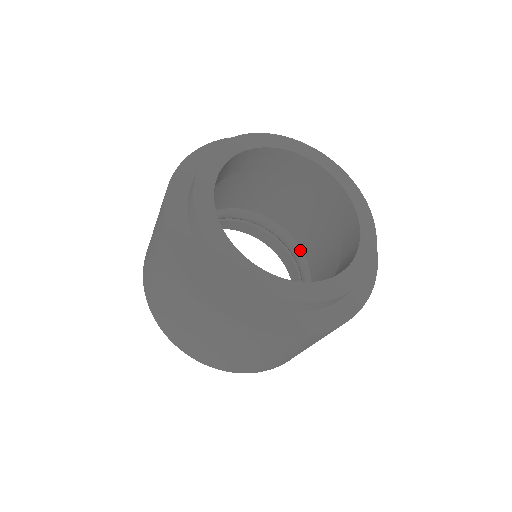
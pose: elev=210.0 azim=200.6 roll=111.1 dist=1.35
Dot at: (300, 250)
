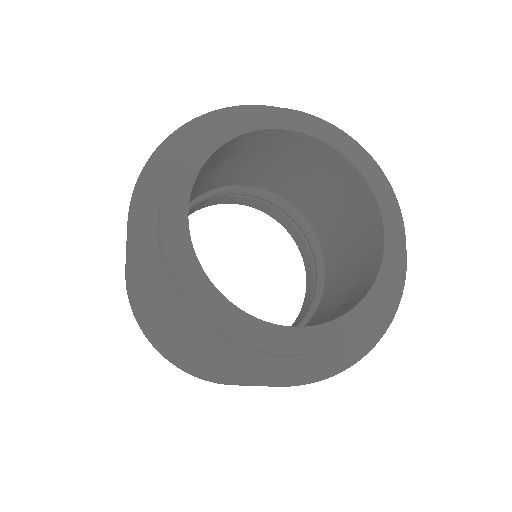
Dot at: (319, 247)
